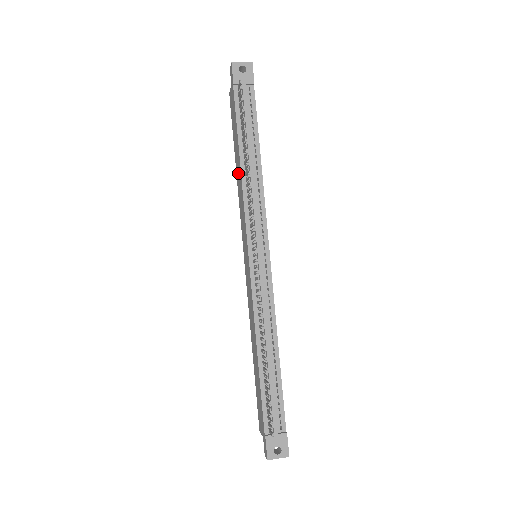
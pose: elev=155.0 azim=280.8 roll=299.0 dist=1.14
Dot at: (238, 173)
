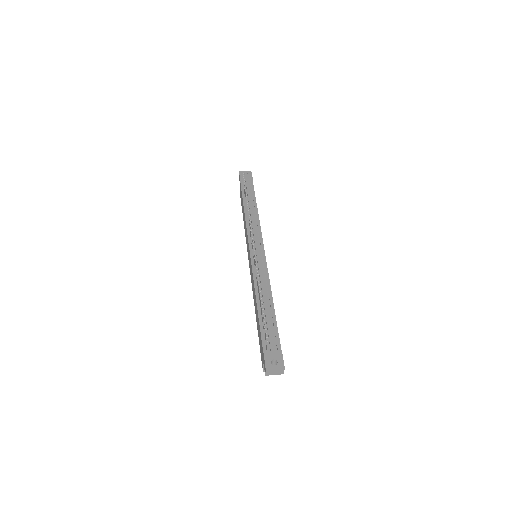
Dot at: (244, 220)
